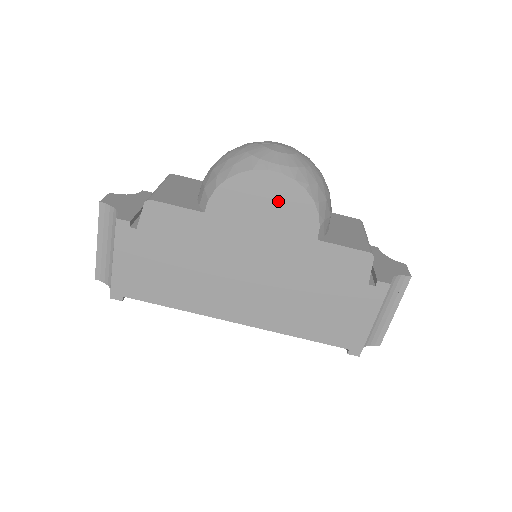
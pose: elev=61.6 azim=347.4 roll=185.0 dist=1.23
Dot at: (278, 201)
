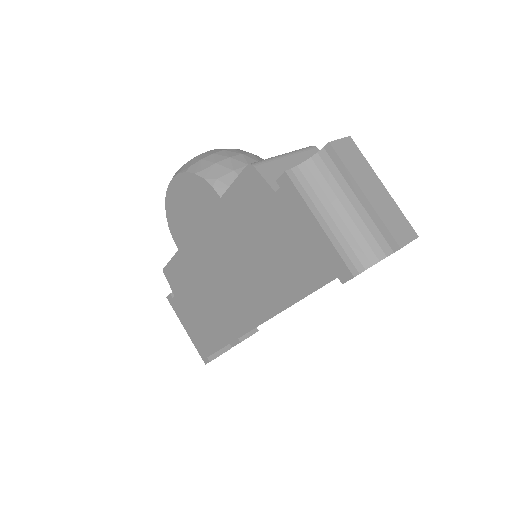
Dot at: (187, 198)
